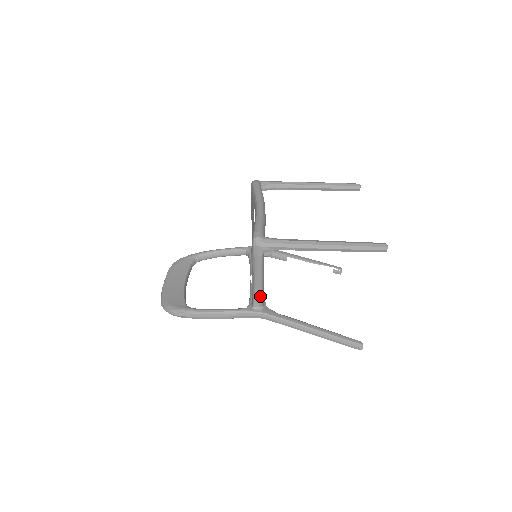
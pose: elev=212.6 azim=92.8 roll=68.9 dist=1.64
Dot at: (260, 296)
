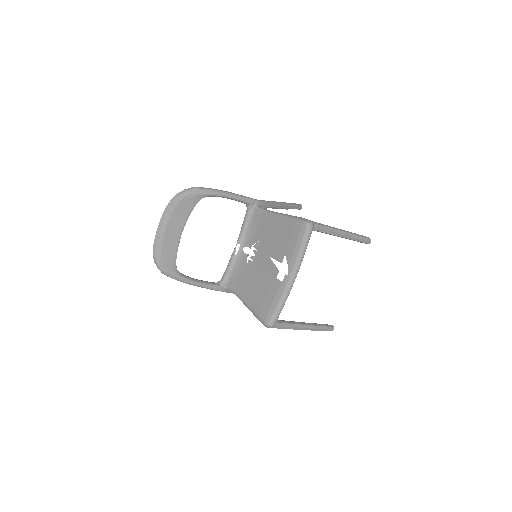
Dot at: occluded
